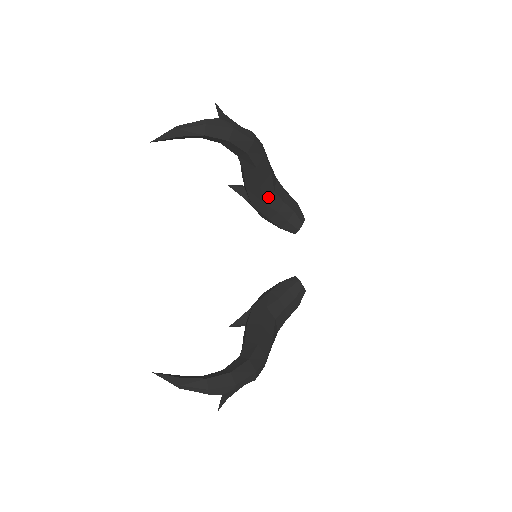
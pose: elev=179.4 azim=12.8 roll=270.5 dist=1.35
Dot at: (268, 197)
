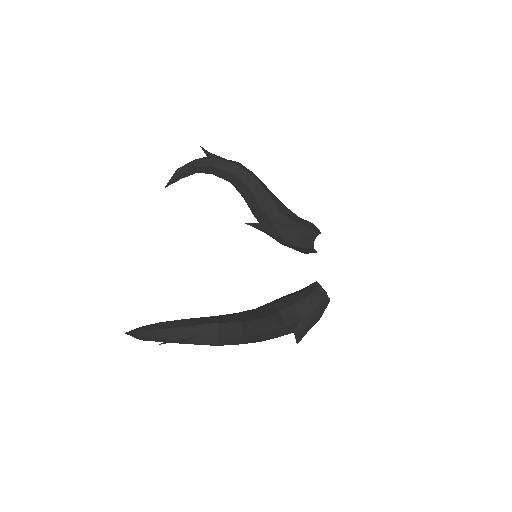
Dot at: (274, 217)
